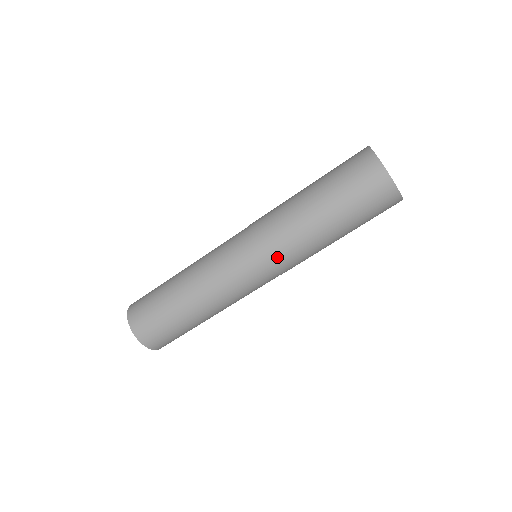
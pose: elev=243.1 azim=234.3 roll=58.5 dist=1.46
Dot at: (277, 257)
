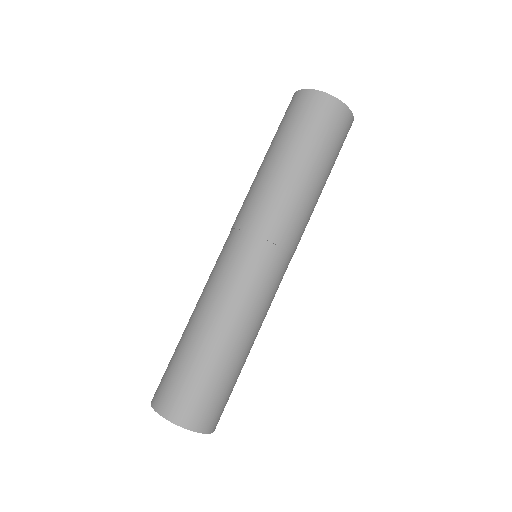
Dot at: (287, 234)
